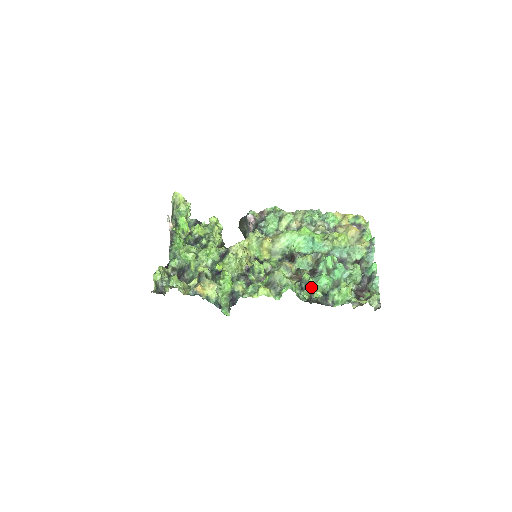
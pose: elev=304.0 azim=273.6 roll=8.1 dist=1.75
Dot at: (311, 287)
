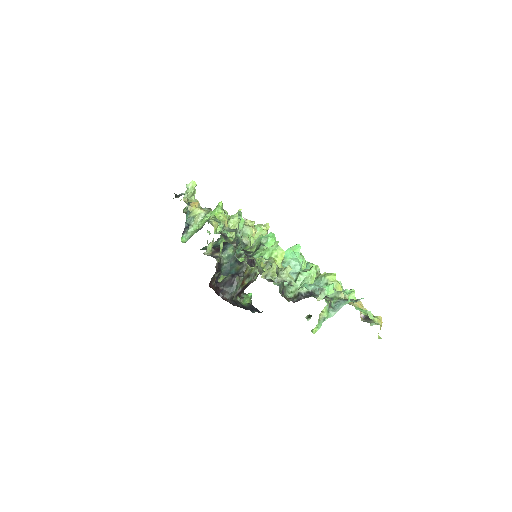
Dot at: (255, 243)
